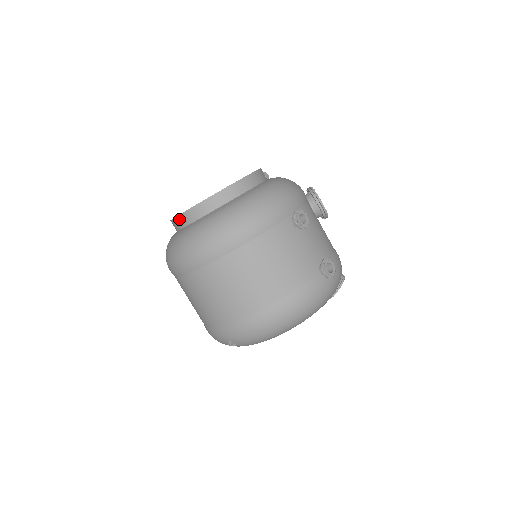
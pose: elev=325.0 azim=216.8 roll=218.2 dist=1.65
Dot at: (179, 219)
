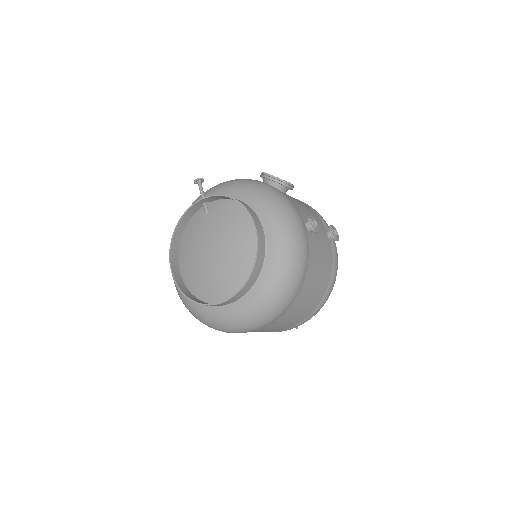
Dot at: (224, 303)
